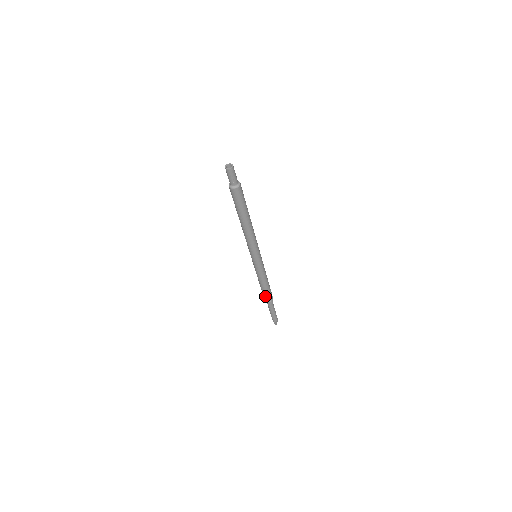
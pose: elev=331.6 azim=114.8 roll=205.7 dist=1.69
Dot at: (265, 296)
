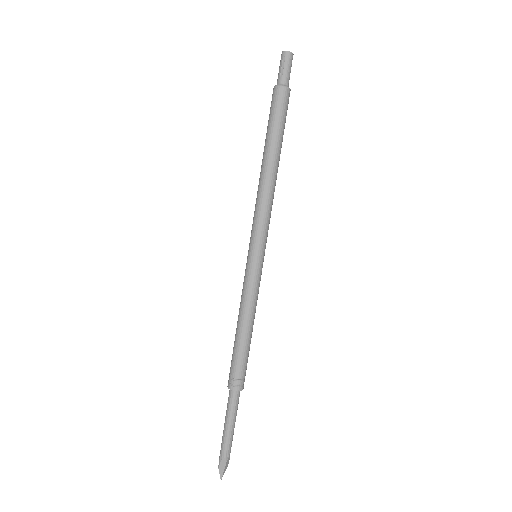
Dot at: (232, 365)
